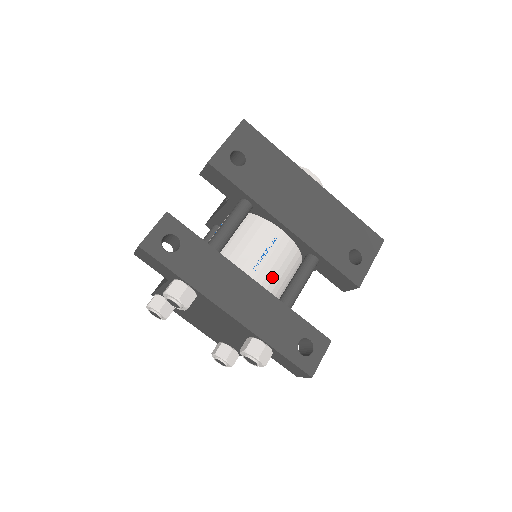
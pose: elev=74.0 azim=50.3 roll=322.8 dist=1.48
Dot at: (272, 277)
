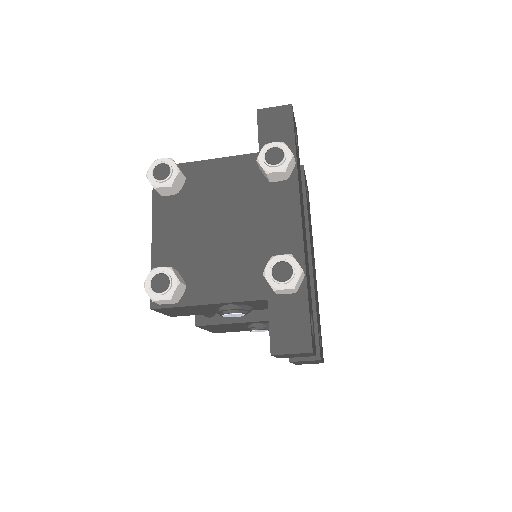
Dot at: occluded
